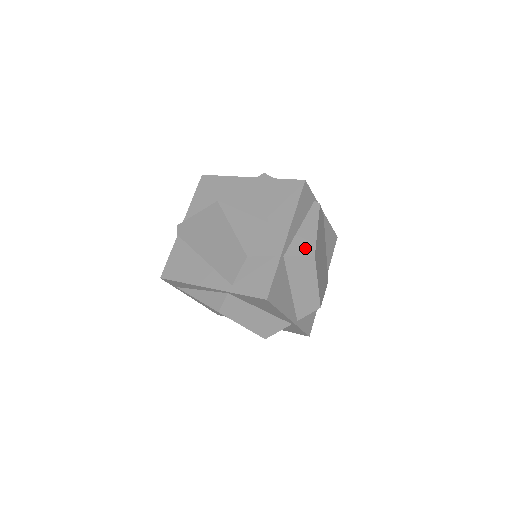
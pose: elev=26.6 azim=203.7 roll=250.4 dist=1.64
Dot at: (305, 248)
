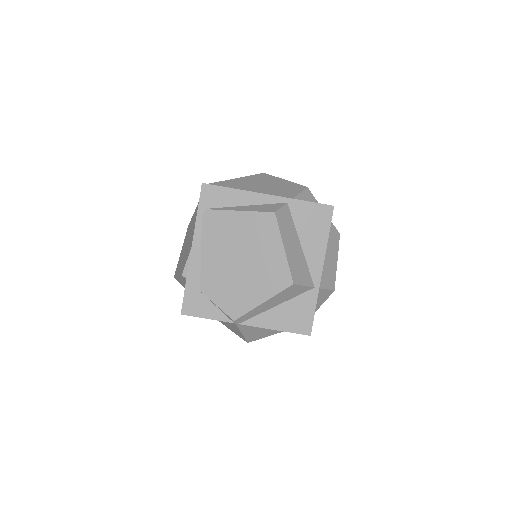
Dot at: occluded
